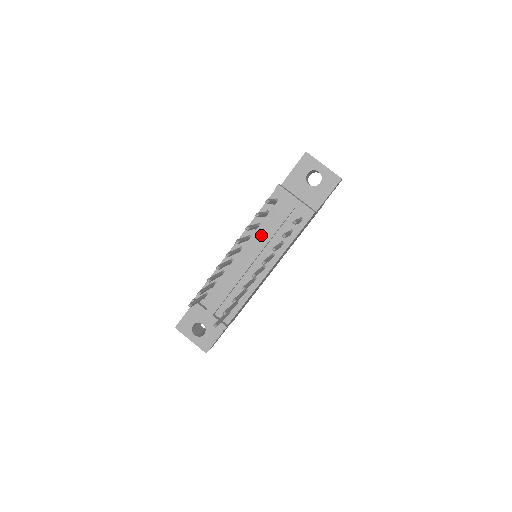
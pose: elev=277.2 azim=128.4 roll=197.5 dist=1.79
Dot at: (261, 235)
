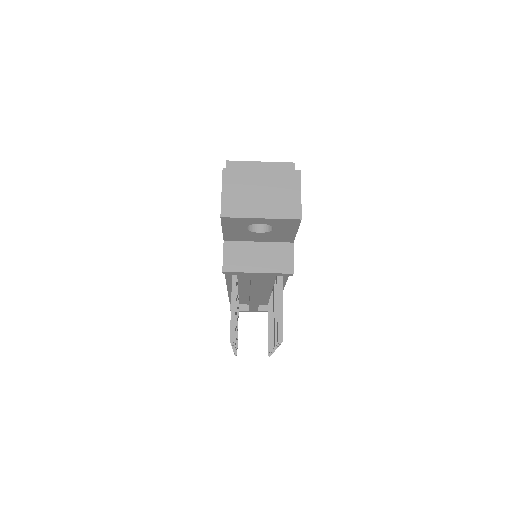
Dot at: (247, 282)
